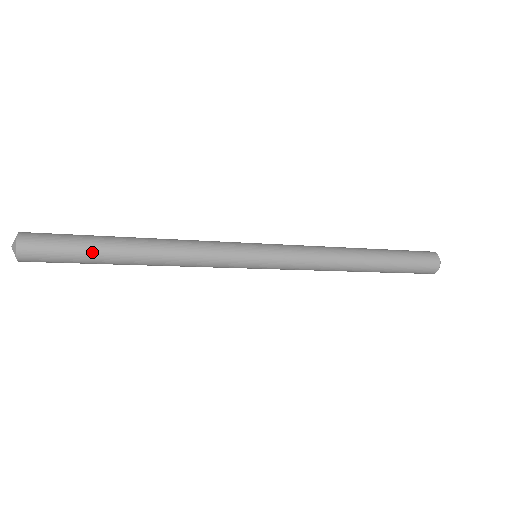
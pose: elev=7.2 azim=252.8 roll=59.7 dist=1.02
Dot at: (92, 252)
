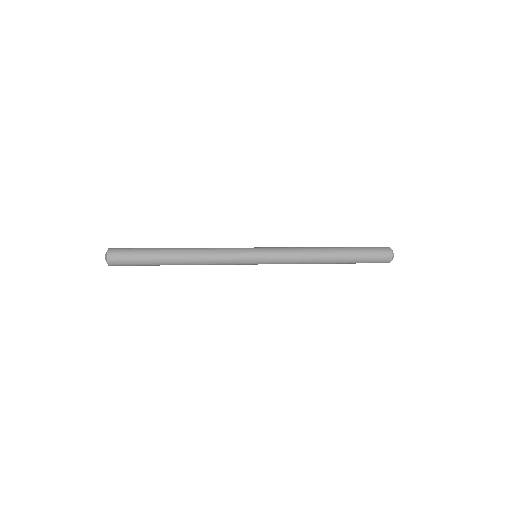
Dot at: (151, 265)
